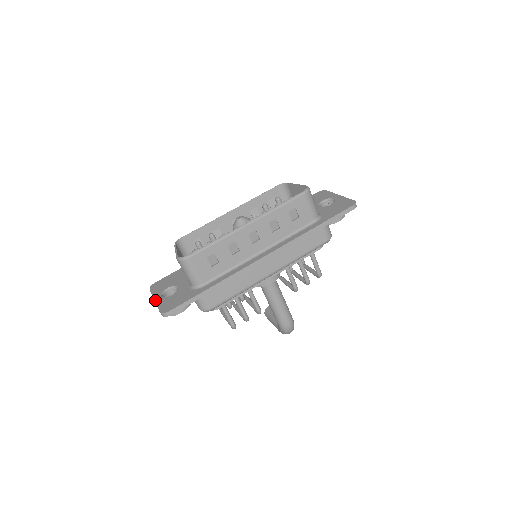
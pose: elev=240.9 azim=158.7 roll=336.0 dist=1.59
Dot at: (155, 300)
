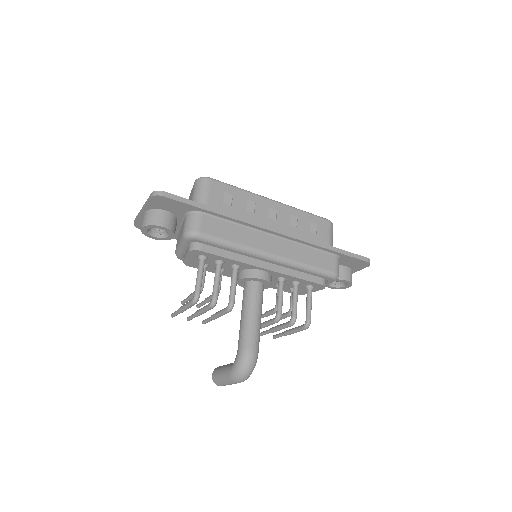
Dot at: occluded
